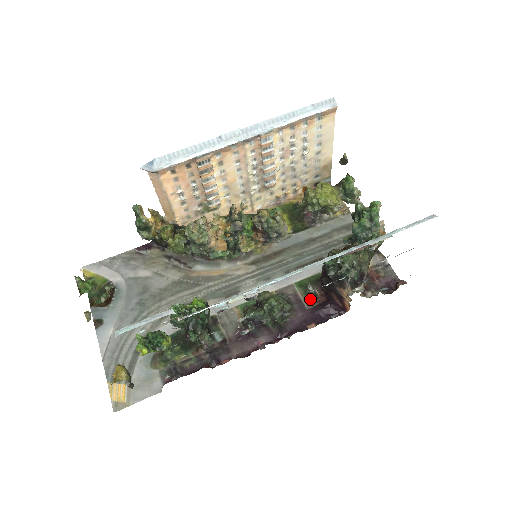
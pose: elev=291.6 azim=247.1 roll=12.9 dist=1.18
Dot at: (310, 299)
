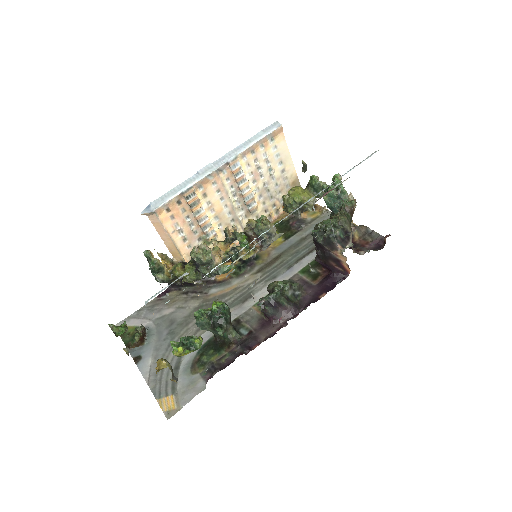
Dot at: (315, 278)
